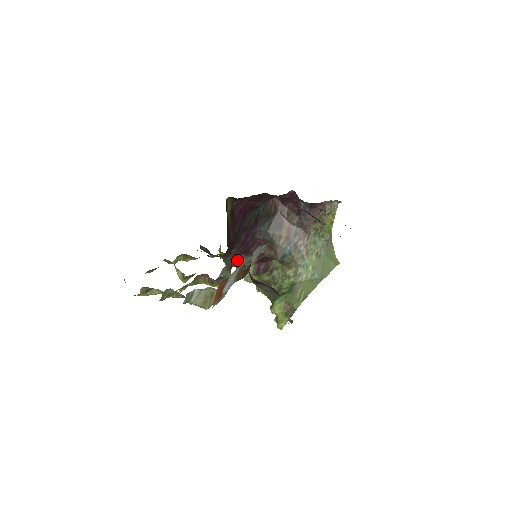
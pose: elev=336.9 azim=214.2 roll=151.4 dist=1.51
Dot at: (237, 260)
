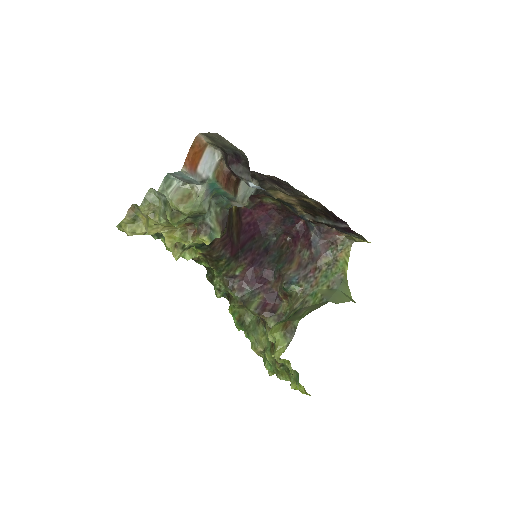
Dot at: (242, 292)
